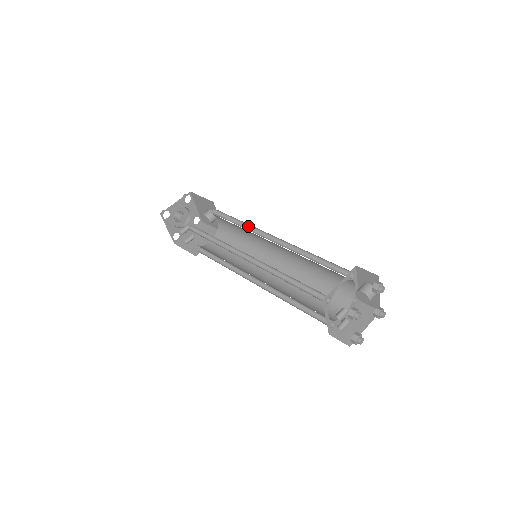
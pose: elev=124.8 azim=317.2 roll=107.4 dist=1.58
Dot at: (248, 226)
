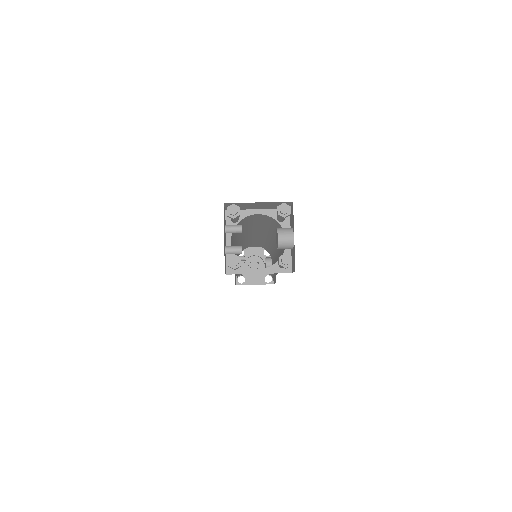
Dot at: occluded
